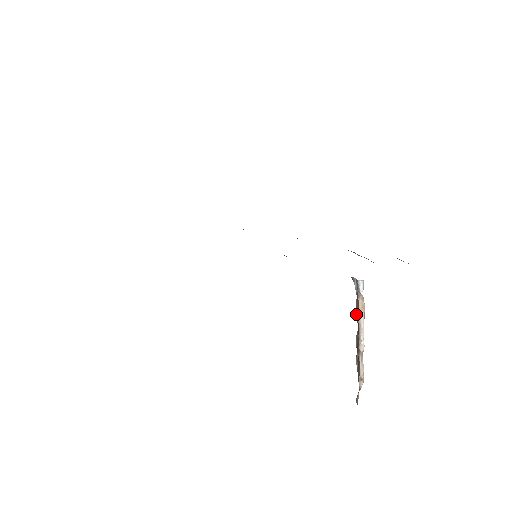
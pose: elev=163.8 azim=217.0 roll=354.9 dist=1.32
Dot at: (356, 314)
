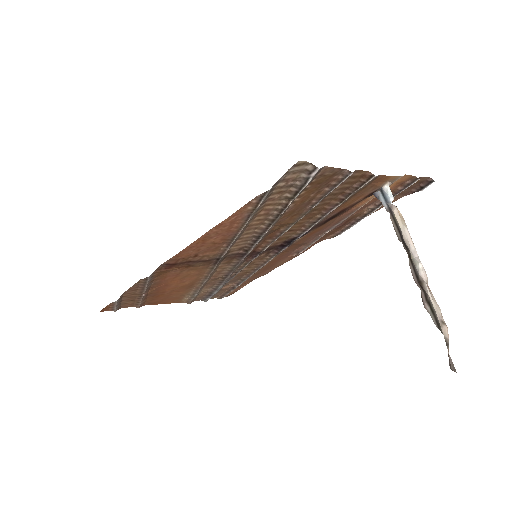
Dot at: occluded
